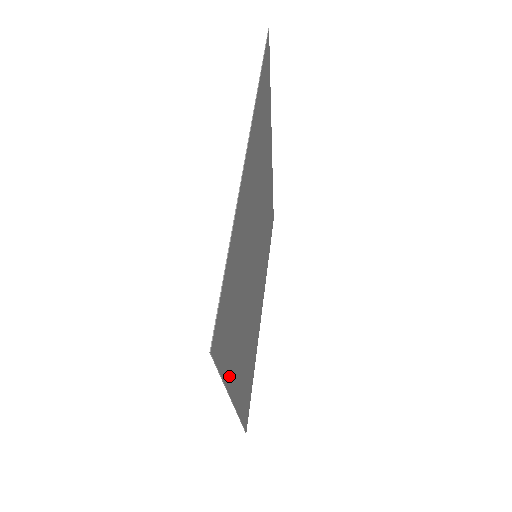
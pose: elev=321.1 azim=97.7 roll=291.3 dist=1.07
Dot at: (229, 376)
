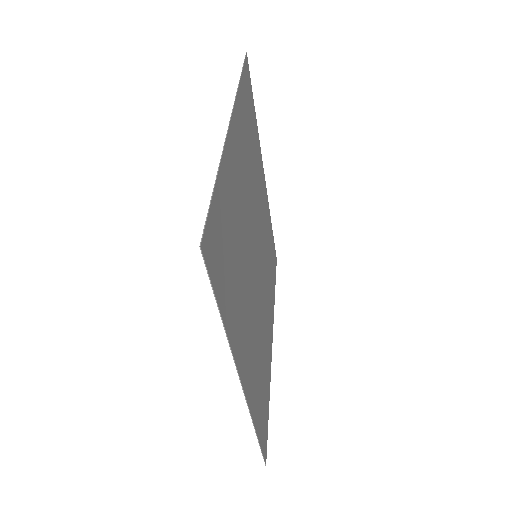
Dot at: (240, 100)
